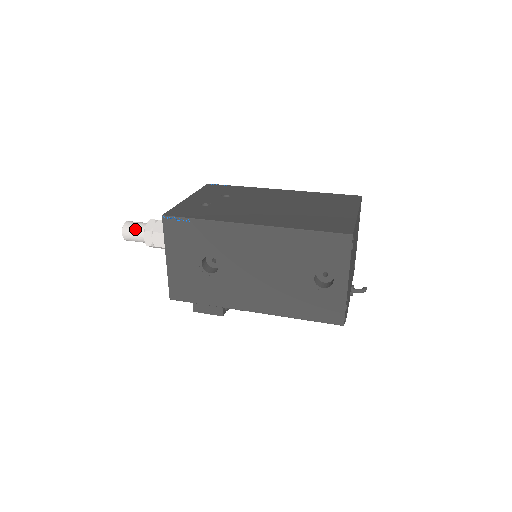
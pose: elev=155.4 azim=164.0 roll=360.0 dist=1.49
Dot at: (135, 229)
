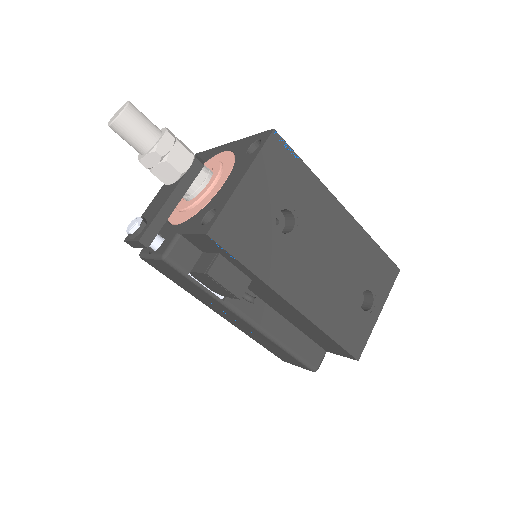
Dot at: (148, 120)
